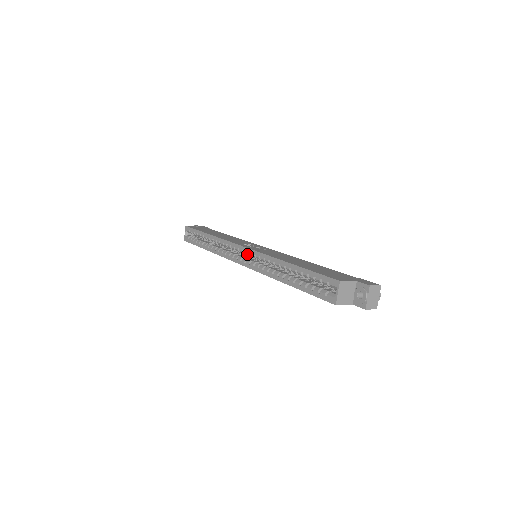
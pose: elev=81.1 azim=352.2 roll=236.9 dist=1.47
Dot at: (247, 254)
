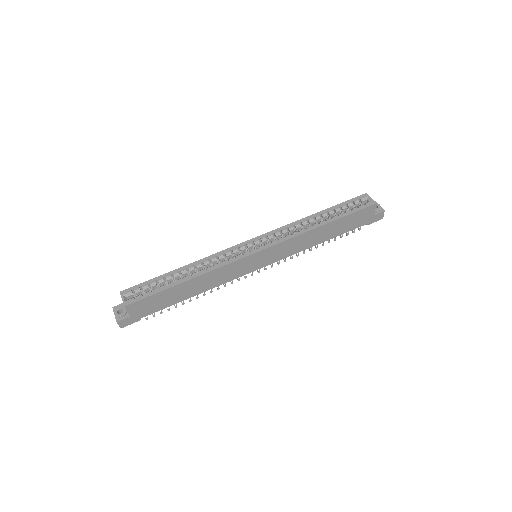
Dot at: (259, 242)
